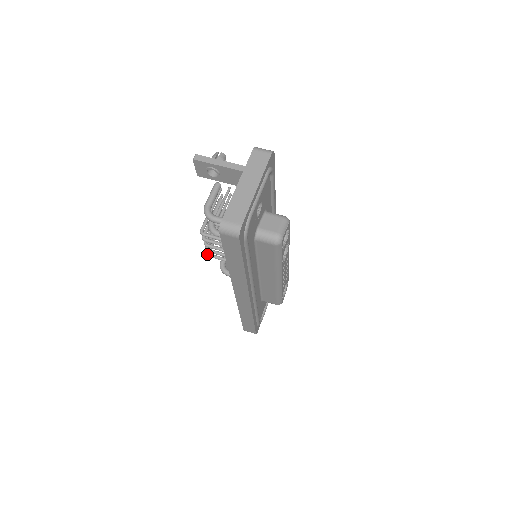
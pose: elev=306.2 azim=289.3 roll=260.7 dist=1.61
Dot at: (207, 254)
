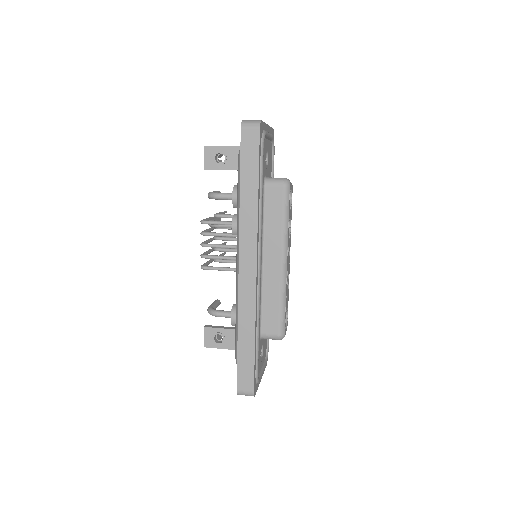
Dot at: (201, 267)
